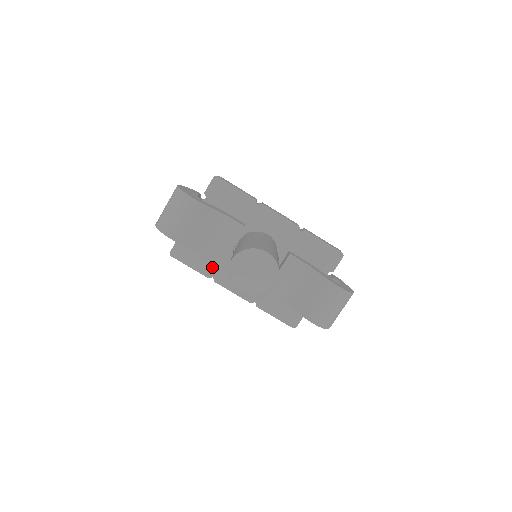
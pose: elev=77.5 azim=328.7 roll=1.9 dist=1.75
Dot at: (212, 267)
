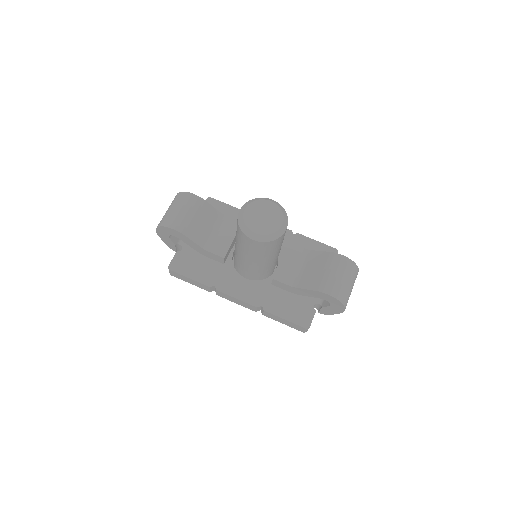
Dot at: (213, 276)
